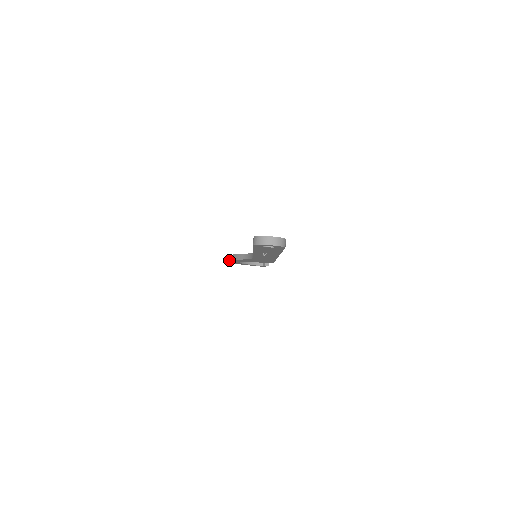
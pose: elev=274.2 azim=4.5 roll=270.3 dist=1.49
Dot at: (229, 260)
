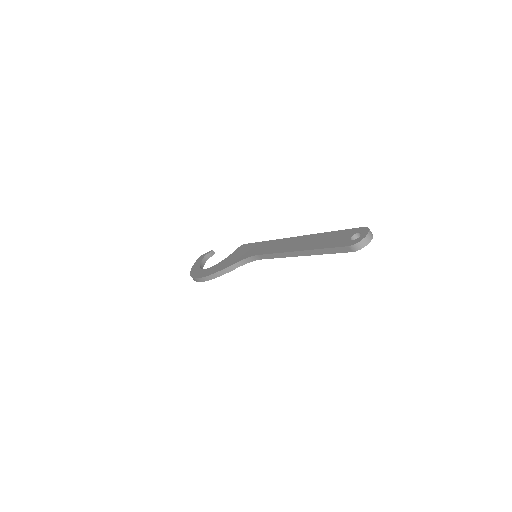
Dot at: (211, 279)
